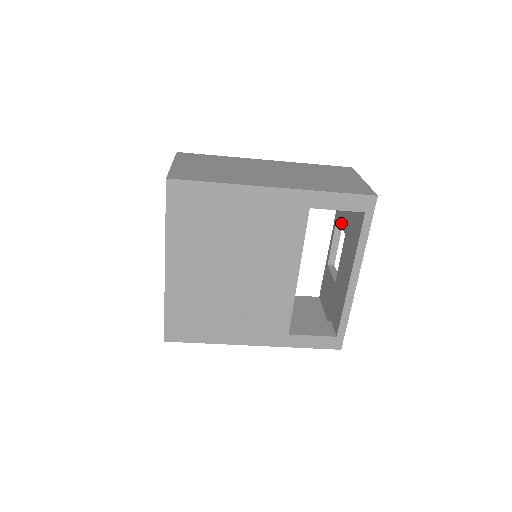
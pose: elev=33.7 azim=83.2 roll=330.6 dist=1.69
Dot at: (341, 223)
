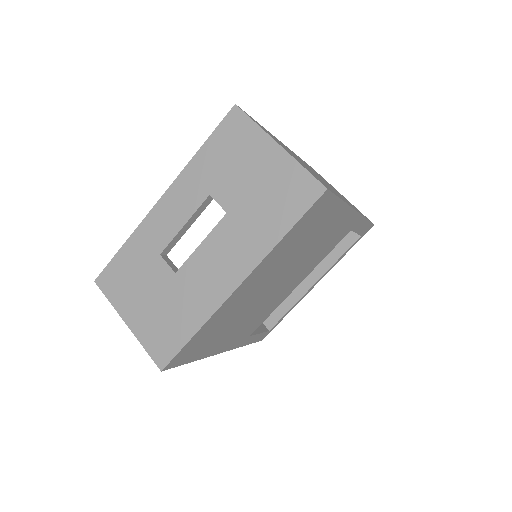
Dot at: occluded
